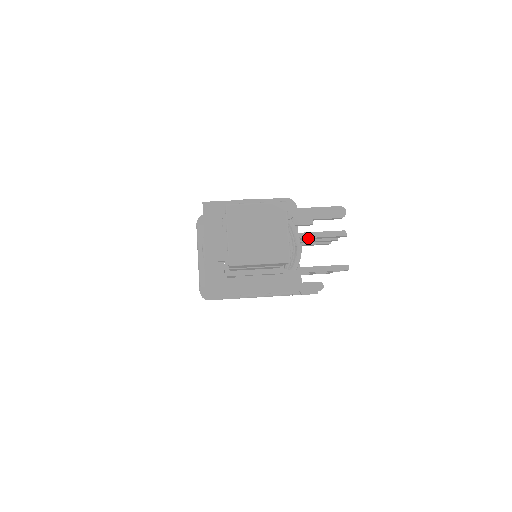
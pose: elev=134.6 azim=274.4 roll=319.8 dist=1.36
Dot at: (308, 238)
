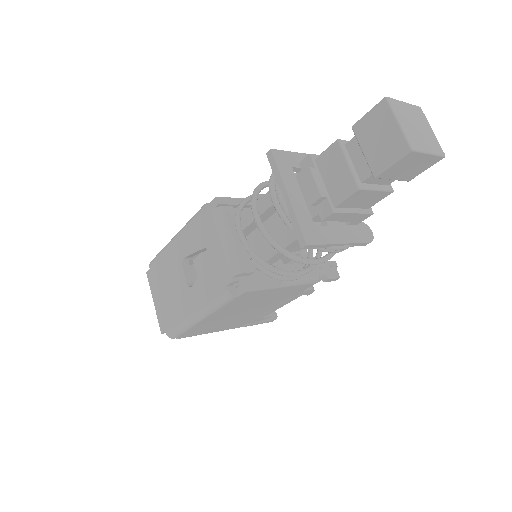
Dot at: occluded
